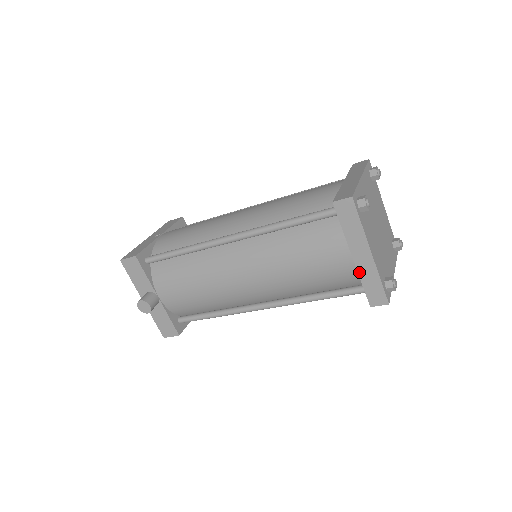
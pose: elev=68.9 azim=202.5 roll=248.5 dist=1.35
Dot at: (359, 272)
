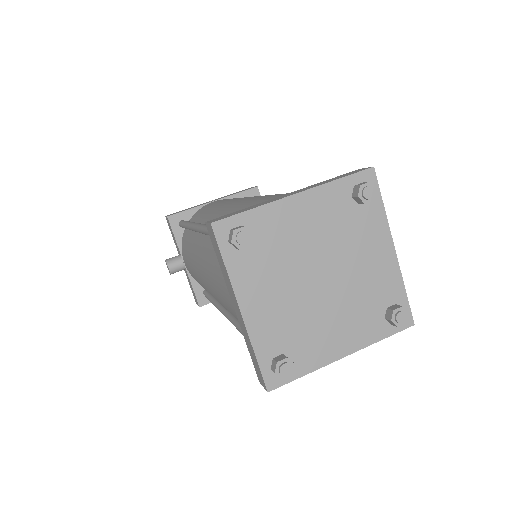
Dot at: (242, 329)
